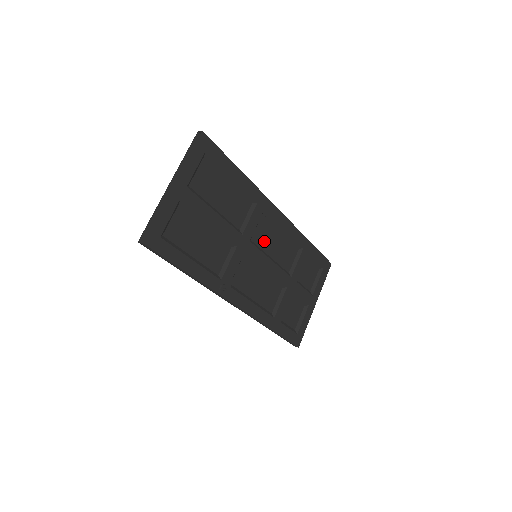
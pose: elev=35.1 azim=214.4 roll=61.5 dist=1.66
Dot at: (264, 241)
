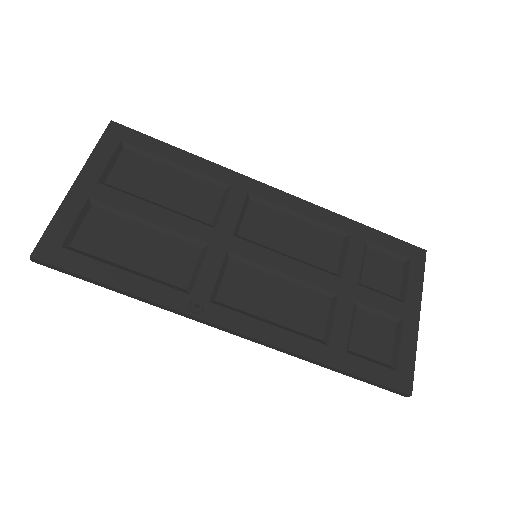
Dot at: (266, 234)
